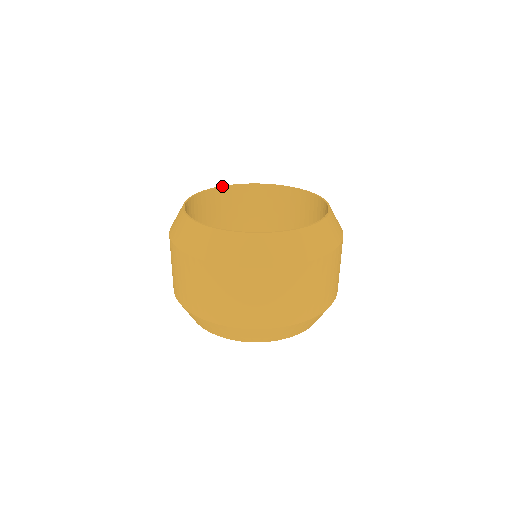
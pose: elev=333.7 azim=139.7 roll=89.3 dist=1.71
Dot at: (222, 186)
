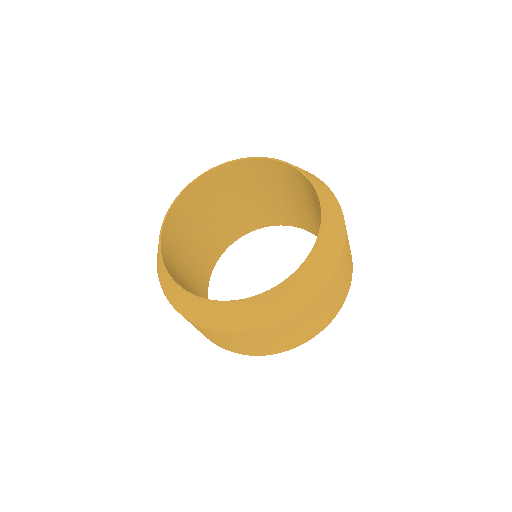
Dot at: (170, 208)
